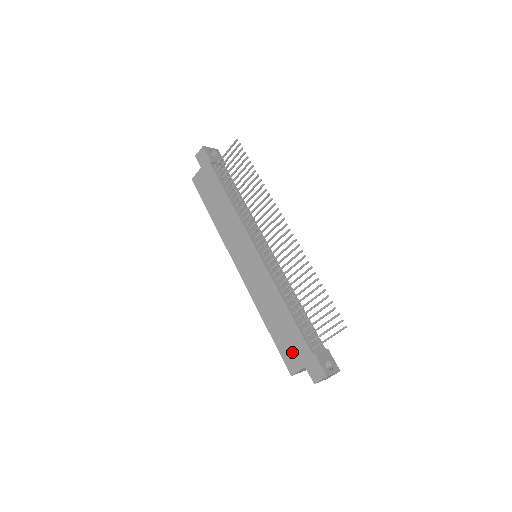
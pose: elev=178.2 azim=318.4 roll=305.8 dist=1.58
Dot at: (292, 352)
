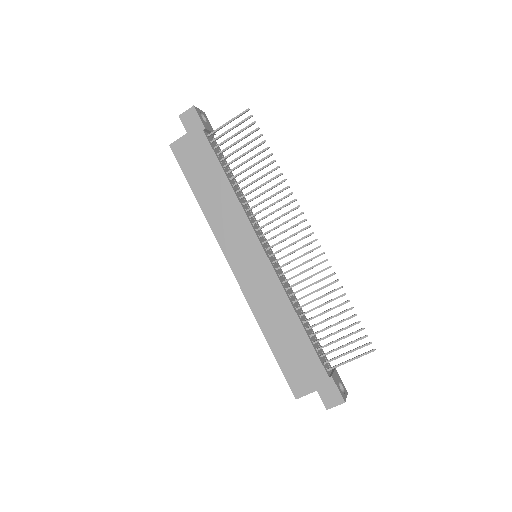
Dot at: (301, 373)
